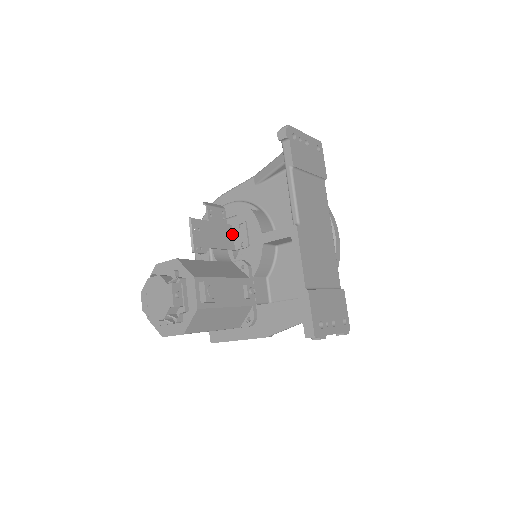
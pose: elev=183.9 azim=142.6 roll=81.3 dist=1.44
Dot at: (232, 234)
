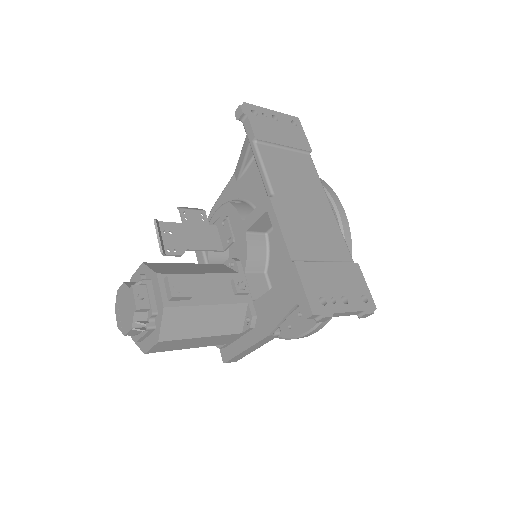
Dot at: (218, 235)
